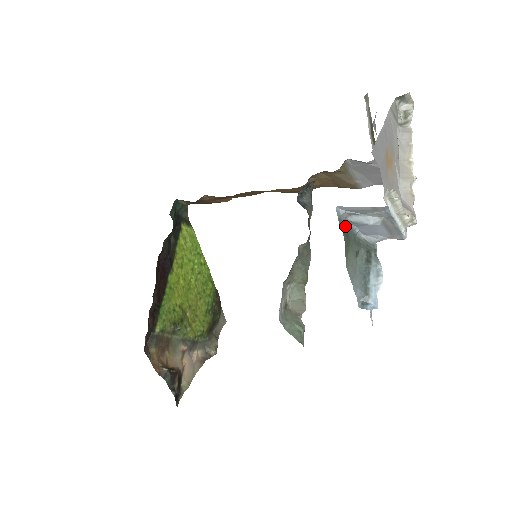
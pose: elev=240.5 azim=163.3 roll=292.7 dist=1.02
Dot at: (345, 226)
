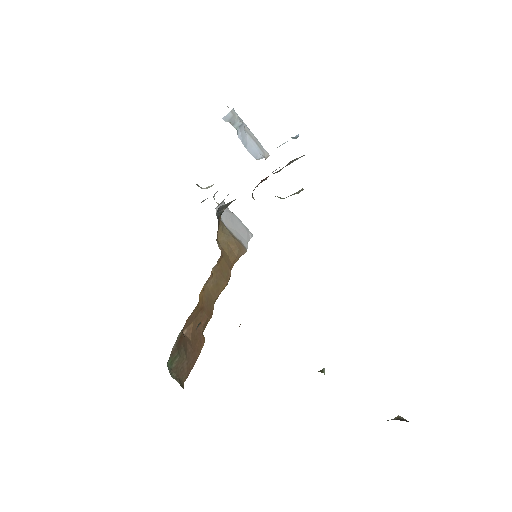
Dot at: (238, 128)
